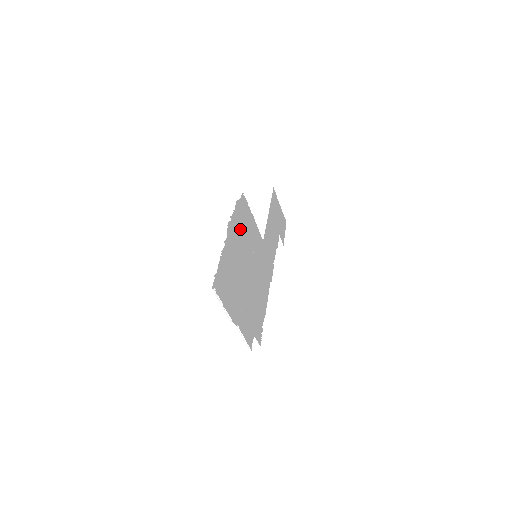
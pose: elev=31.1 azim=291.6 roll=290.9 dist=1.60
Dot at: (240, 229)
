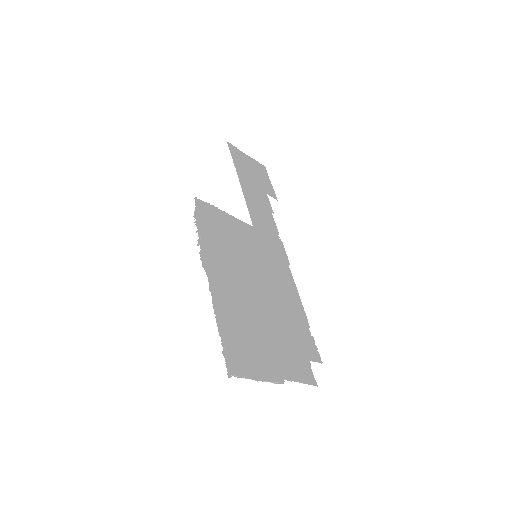
Dot at: (218, 247)
